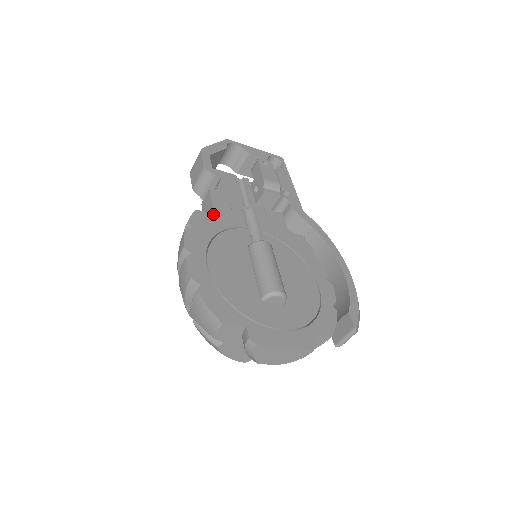
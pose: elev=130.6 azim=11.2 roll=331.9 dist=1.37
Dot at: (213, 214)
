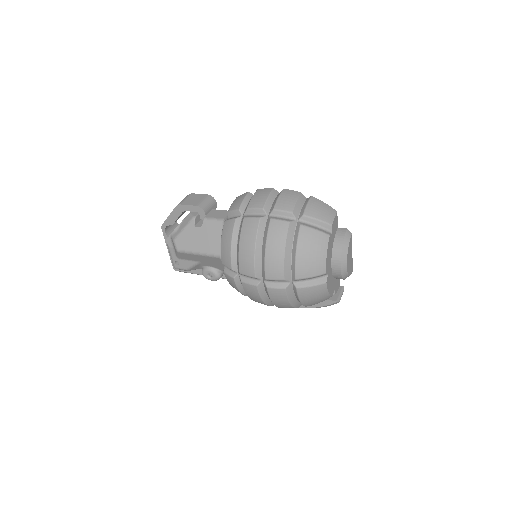
Dot at: occluded
